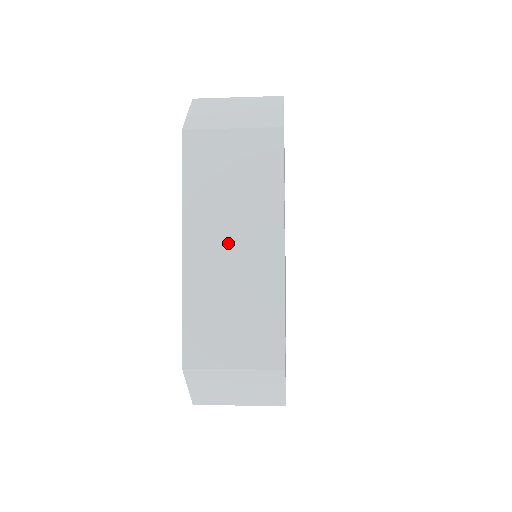
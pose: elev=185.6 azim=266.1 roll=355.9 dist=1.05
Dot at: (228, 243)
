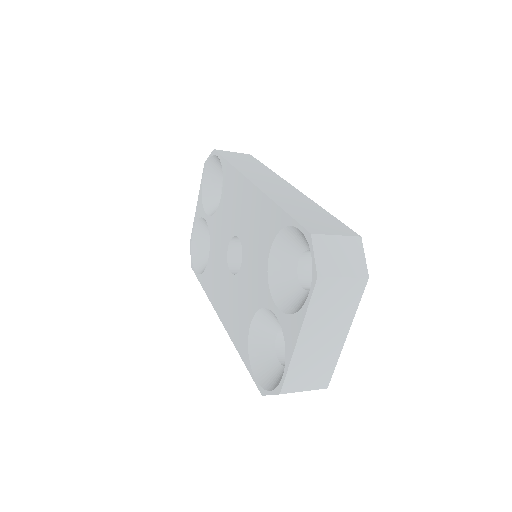
Dot at: (322, 336)
